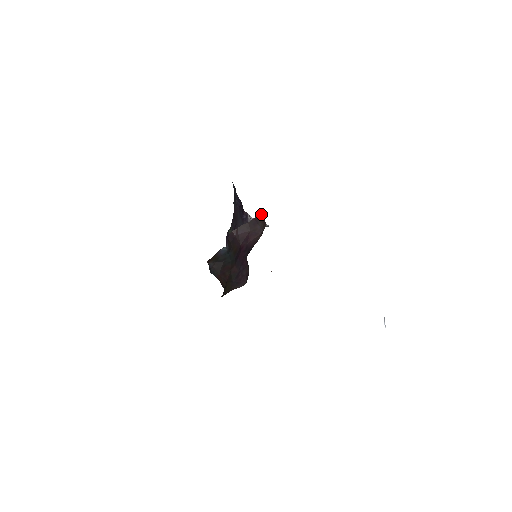
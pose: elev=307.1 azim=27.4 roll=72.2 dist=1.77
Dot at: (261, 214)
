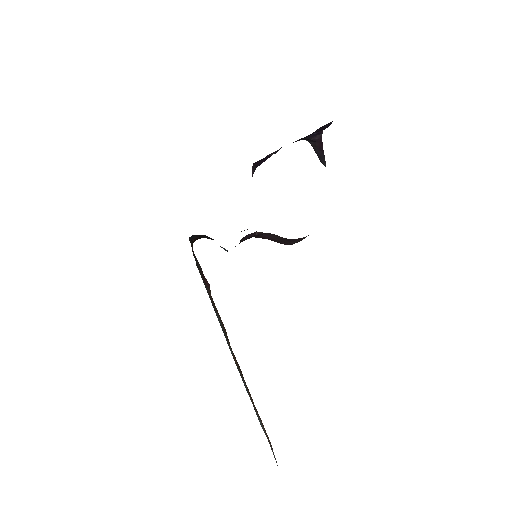
Dot at: occluded
